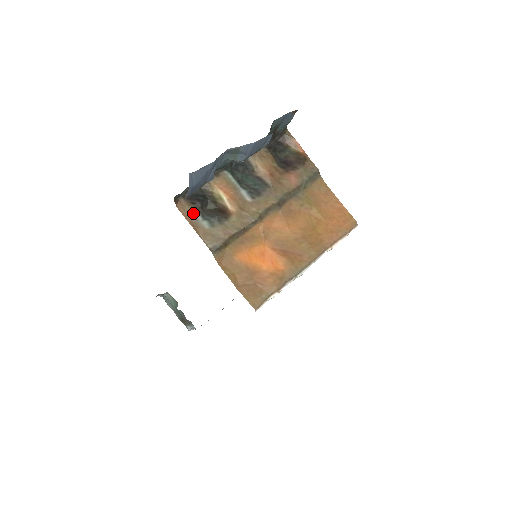
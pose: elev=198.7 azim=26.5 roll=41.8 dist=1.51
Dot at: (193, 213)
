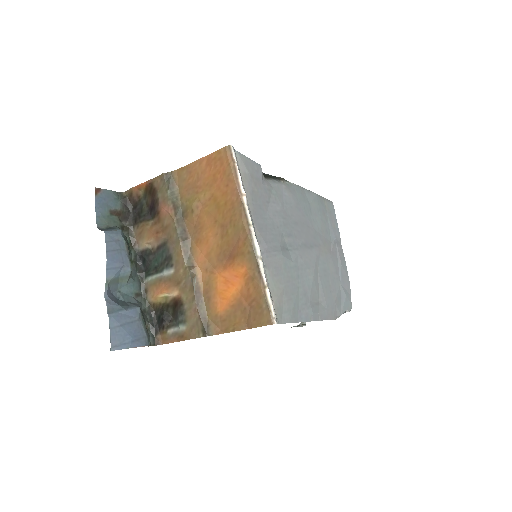
Dot at: (171, 333)
